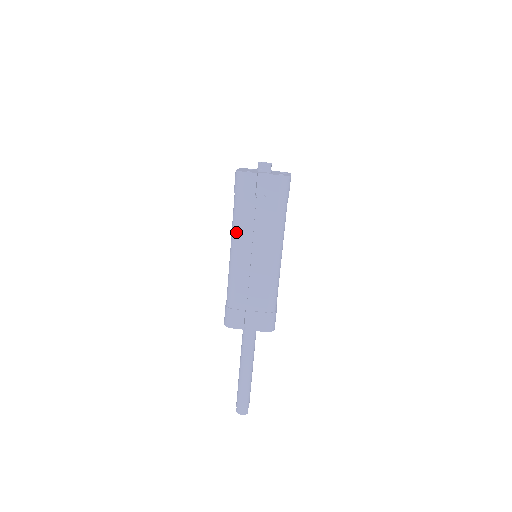
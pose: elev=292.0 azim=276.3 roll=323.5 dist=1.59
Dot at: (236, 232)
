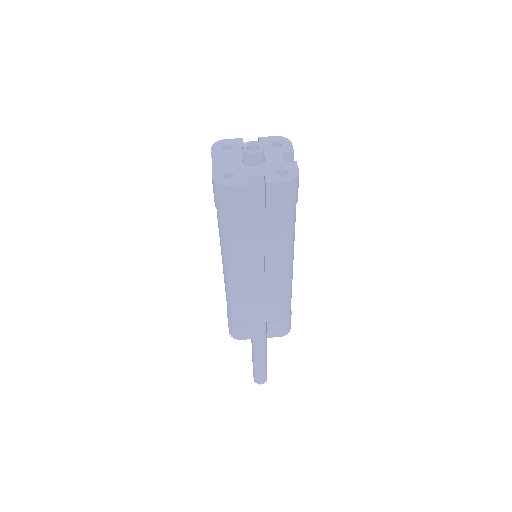
Dot at: (228, 254)
